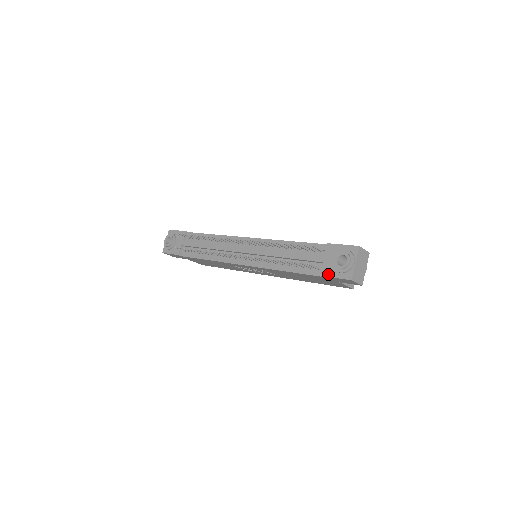
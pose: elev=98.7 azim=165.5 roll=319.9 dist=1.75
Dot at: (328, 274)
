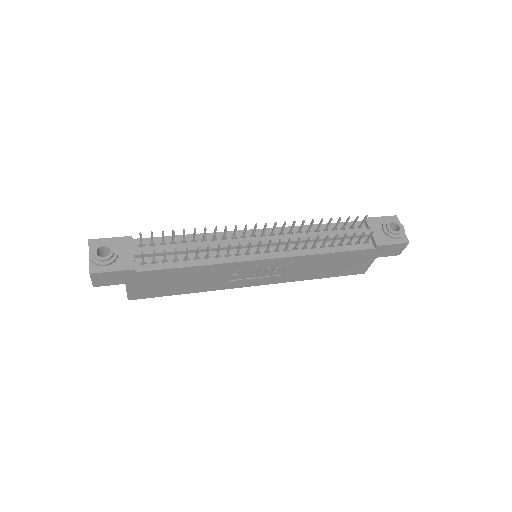
Dot at: (385, 242)
